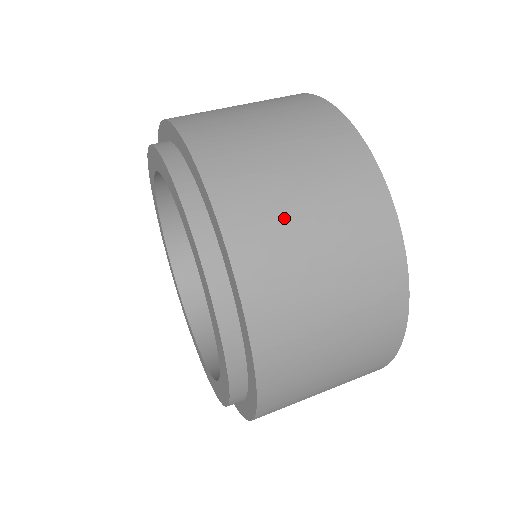
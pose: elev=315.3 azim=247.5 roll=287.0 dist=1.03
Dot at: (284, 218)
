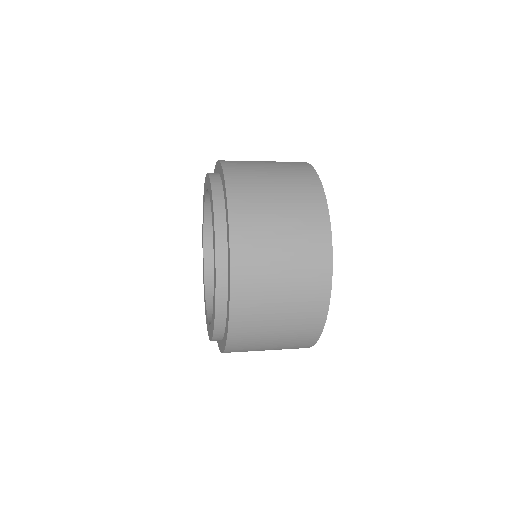
Dot at: (264, 214)
